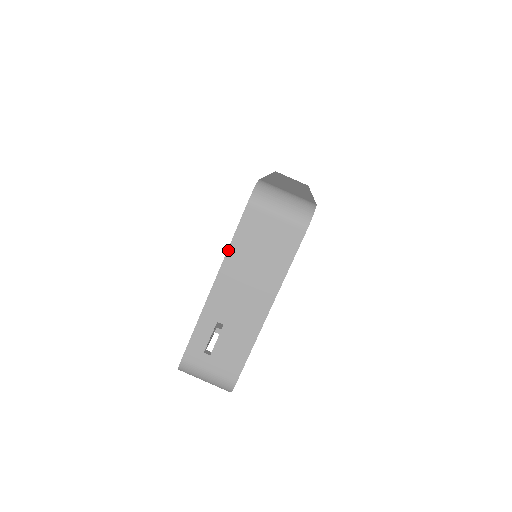
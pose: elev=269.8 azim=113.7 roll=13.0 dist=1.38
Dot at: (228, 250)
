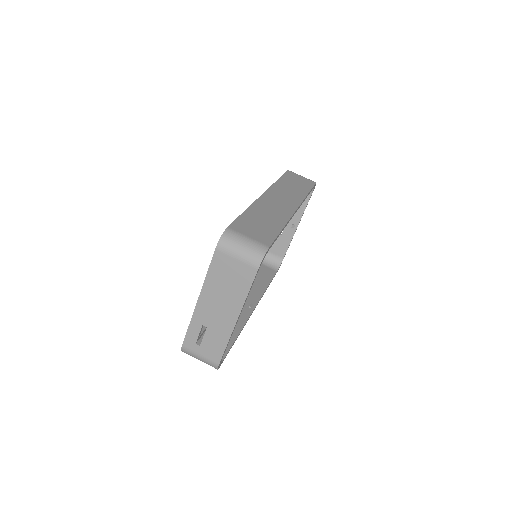
Dot at: (205, 279)
